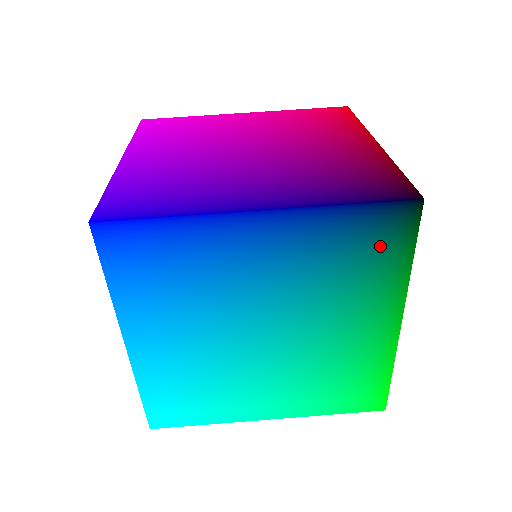
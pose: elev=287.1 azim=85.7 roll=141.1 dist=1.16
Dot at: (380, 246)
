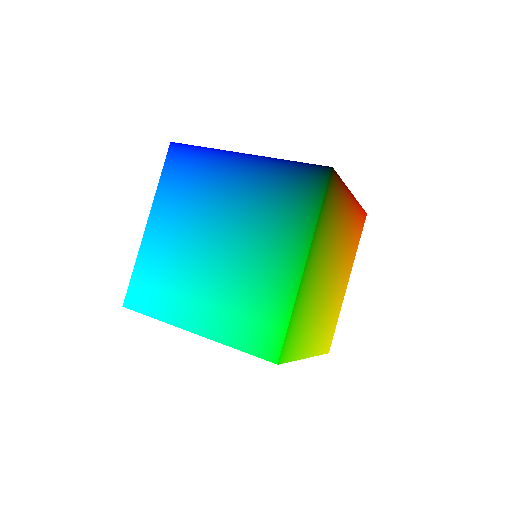
Dot at: (302, 194)
